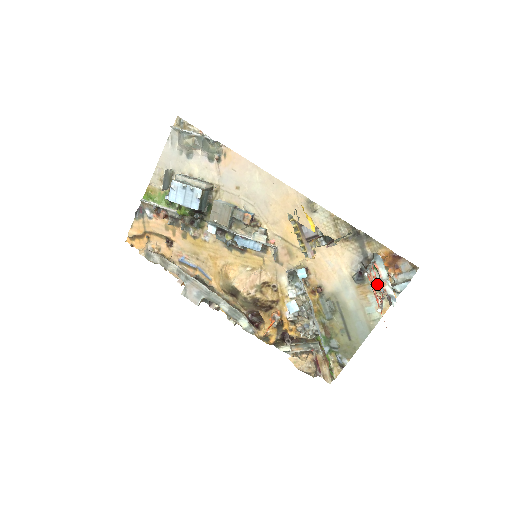
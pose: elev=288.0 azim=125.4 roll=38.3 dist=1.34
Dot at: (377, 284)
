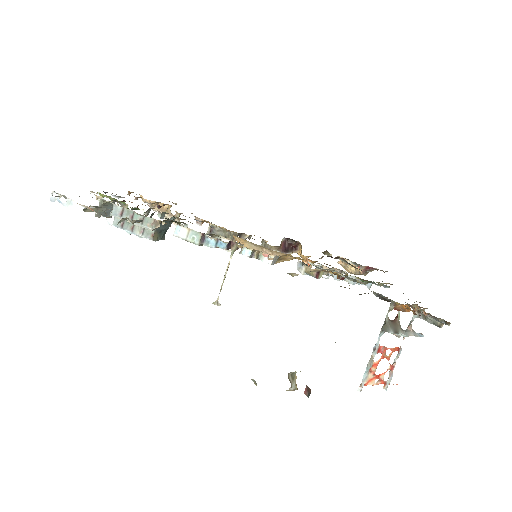
Dot at: (386, 357)
